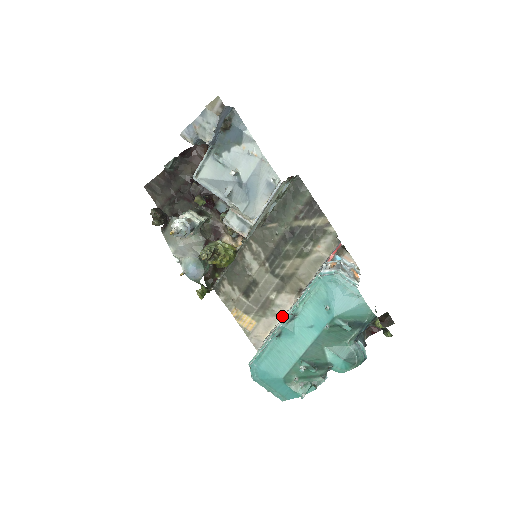
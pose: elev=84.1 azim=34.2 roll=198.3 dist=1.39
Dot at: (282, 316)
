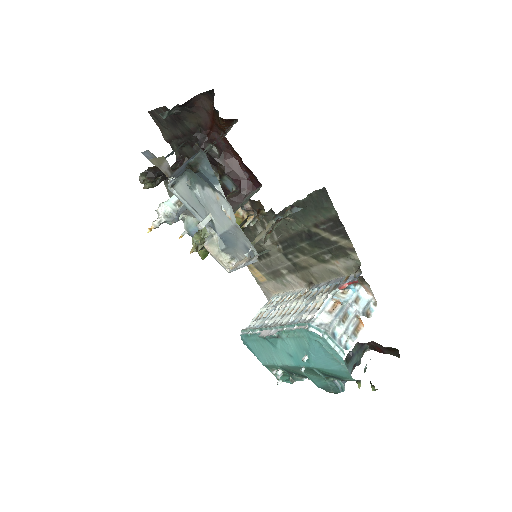
Dot at: (291, 289)
